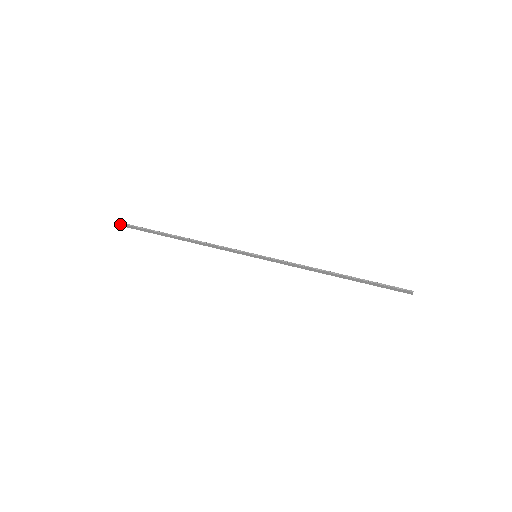
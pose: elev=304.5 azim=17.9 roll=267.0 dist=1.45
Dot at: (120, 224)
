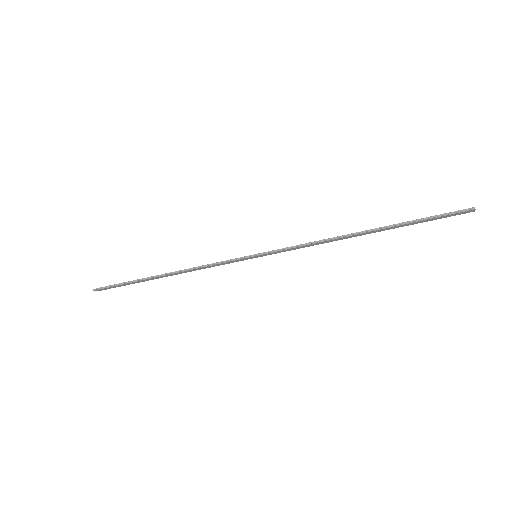
Dot at: occluded
